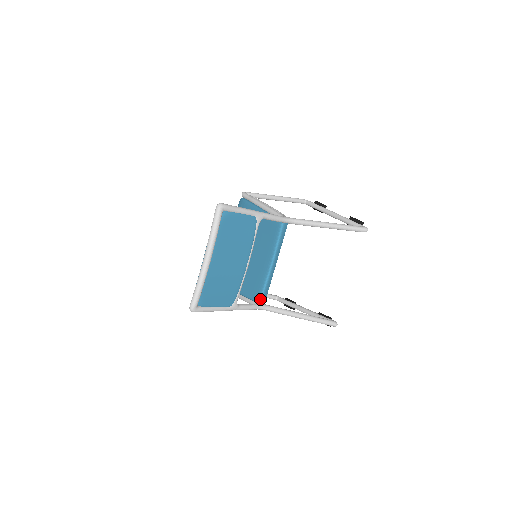
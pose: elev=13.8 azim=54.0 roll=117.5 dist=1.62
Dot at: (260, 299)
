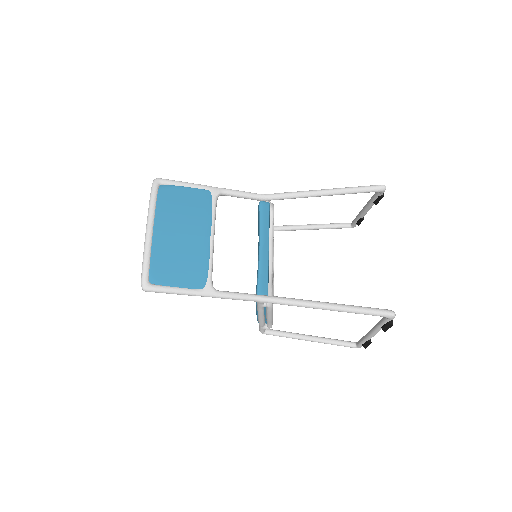
Dot at: (257, 290)
